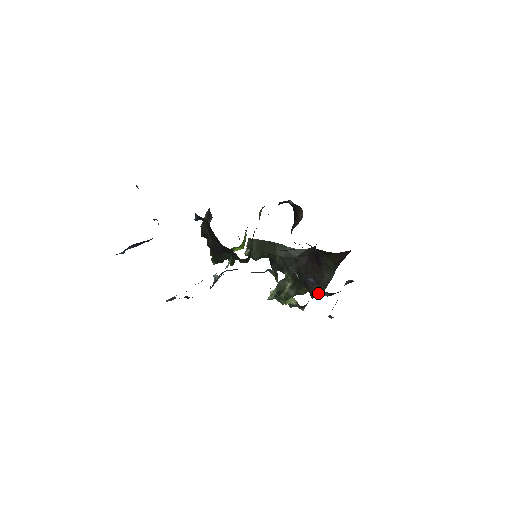
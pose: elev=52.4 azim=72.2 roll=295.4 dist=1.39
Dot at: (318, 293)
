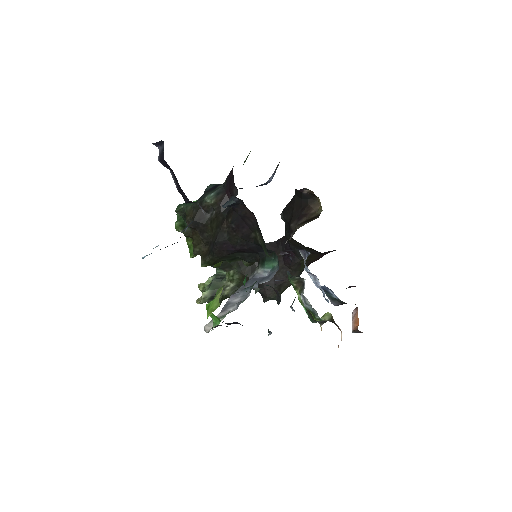
Dot at: (275, 296)
